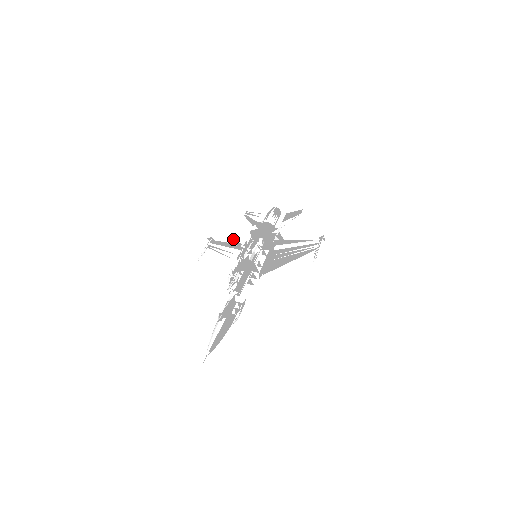
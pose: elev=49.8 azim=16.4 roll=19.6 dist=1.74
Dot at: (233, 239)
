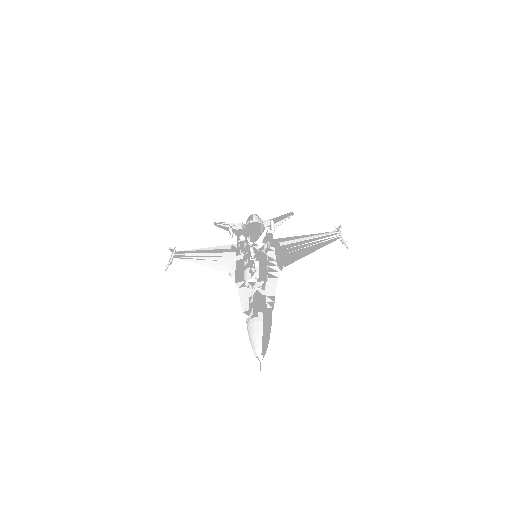
Dot at: (230, 225)
